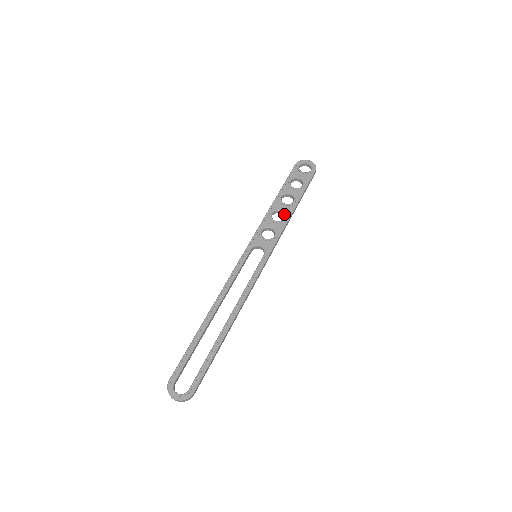
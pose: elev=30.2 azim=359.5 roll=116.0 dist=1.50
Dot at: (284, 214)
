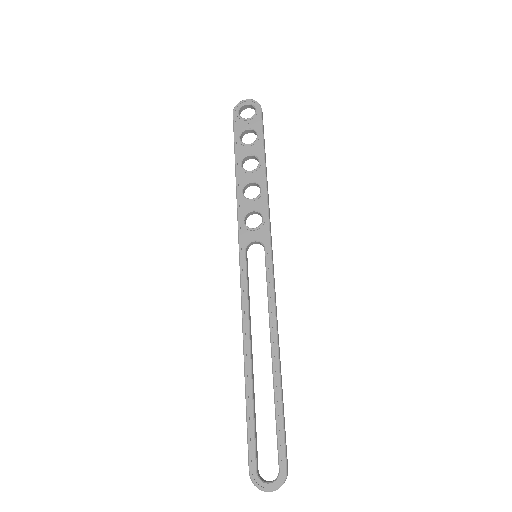
Dot at: (257, 184)
